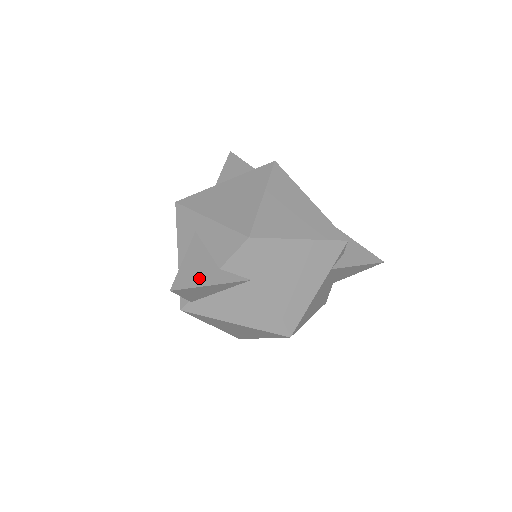
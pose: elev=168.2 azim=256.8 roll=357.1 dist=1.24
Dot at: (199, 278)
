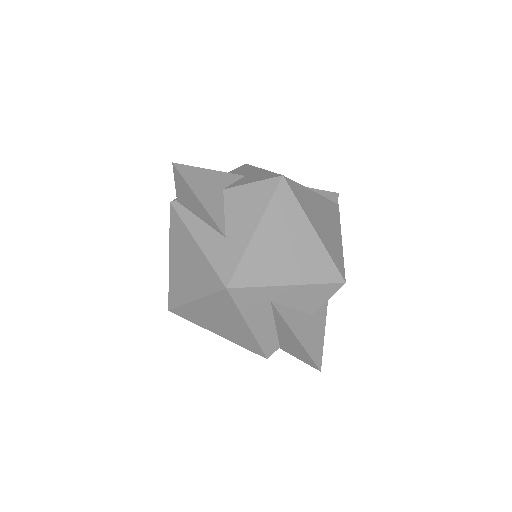
Dot at: (316, 339)
